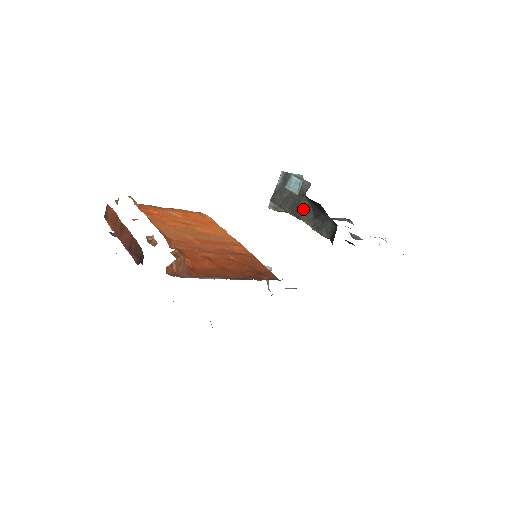
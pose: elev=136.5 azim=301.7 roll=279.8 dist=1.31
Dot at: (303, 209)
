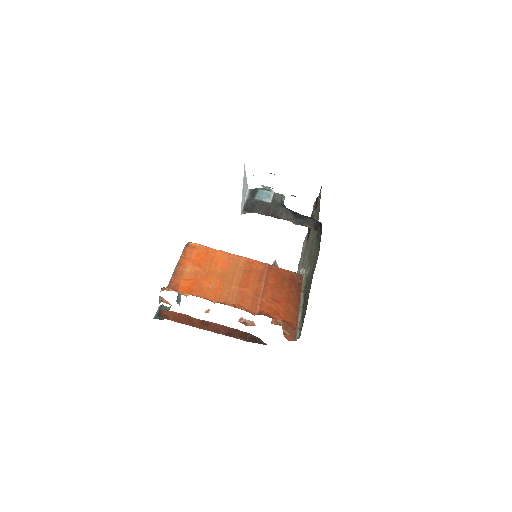
Dot at: (281, 212)
